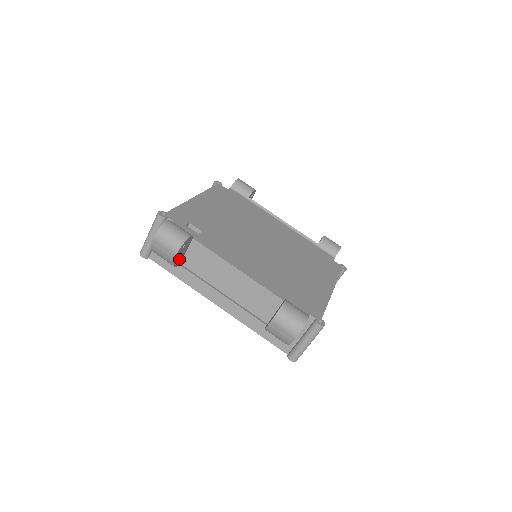
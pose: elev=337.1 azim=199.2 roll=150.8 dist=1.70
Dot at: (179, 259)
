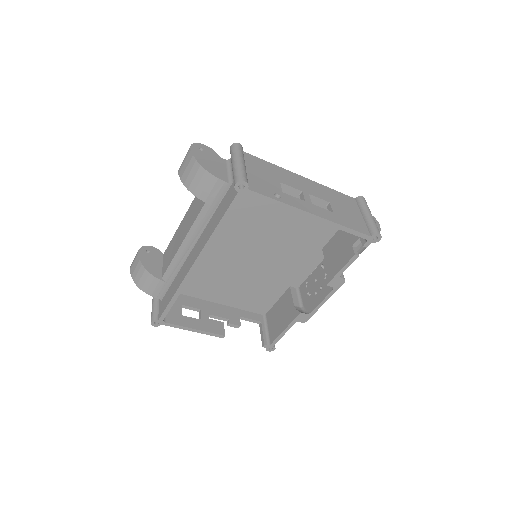
Dot at: (154, 269)
